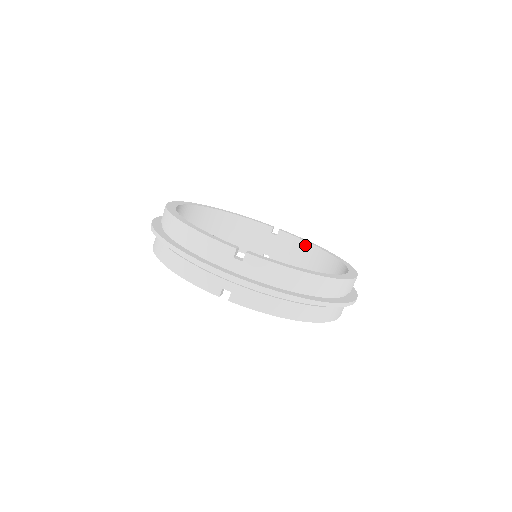
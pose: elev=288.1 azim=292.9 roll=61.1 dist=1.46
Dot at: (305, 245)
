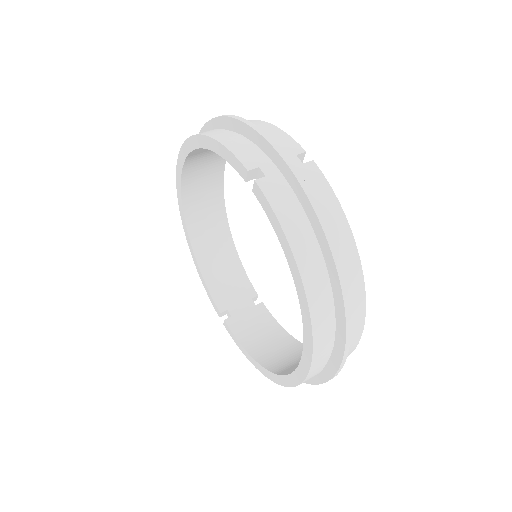
Dot at: (280, 330)
